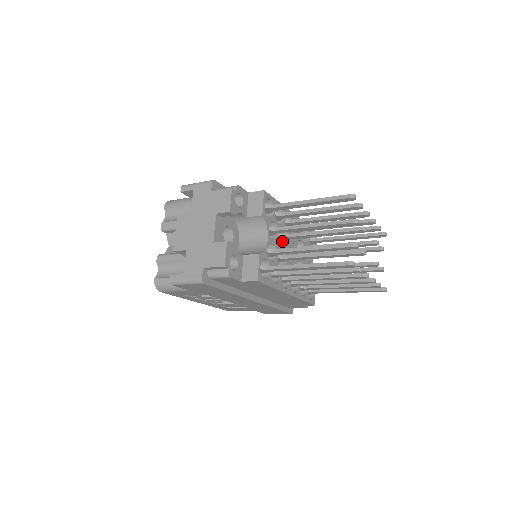
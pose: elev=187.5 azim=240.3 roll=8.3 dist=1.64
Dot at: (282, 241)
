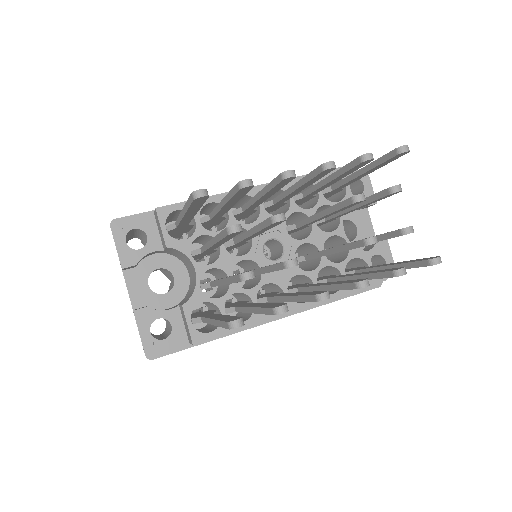
Dot at: (248, 242)
